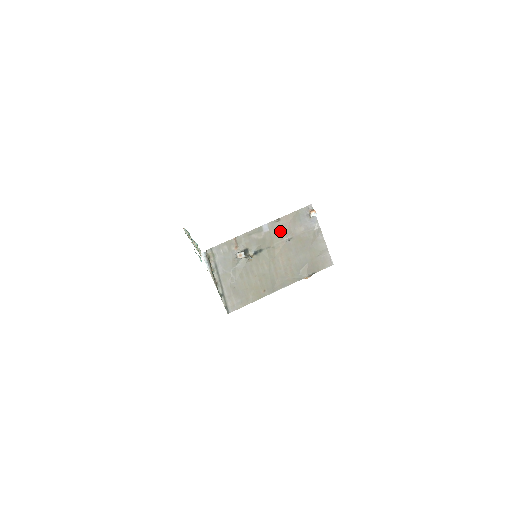
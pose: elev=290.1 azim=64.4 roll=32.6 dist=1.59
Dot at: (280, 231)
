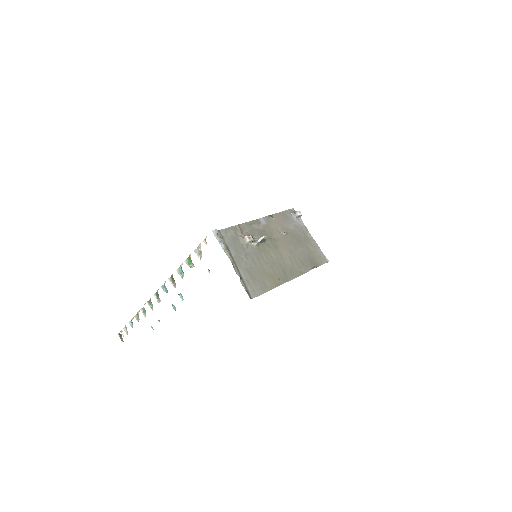
Dot at: (275, 225)
